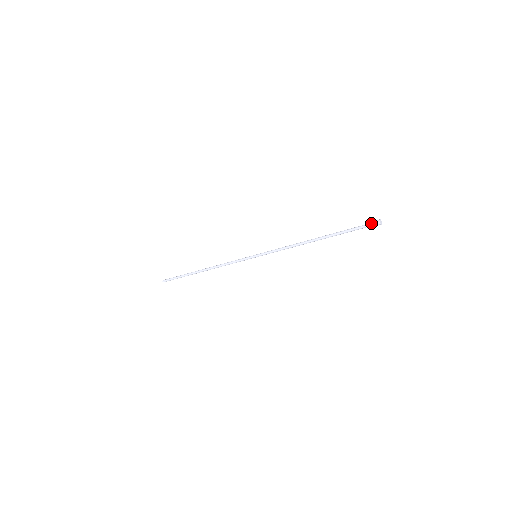
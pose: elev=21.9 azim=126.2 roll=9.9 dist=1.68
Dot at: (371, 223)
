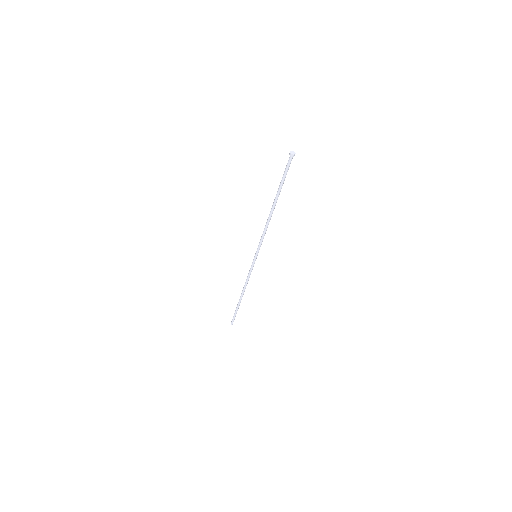
Dot at: (288, 161)
